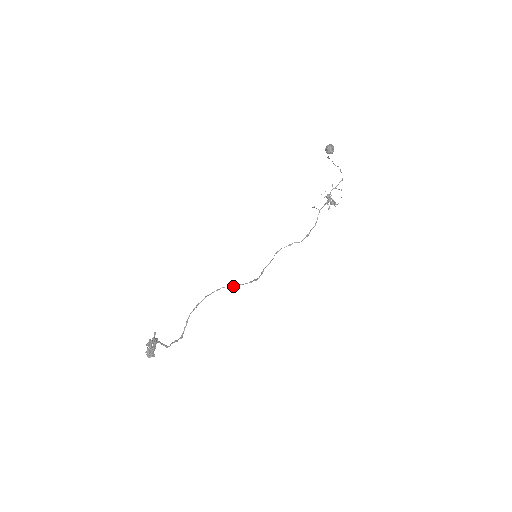
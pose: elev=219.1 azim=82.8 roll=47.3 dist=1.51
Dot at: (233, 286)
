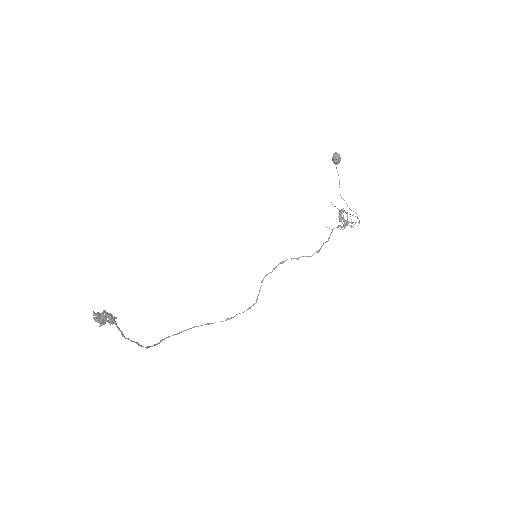
Dot at: (228, 318)
